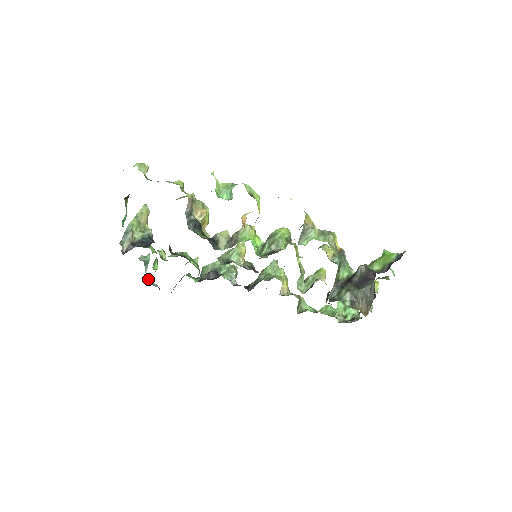
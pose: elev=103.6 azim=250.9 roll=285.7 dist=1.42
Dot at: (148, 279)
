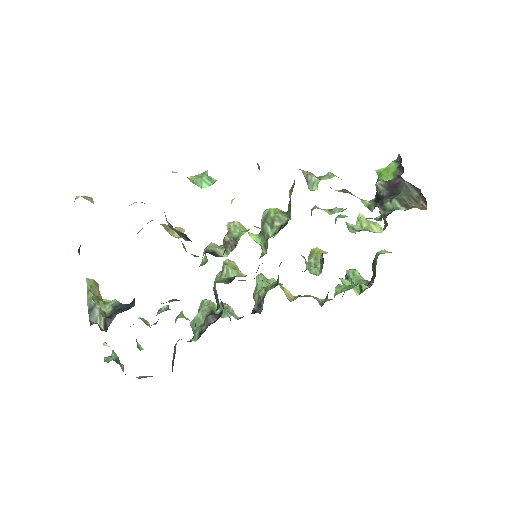
Dot at: occluded
